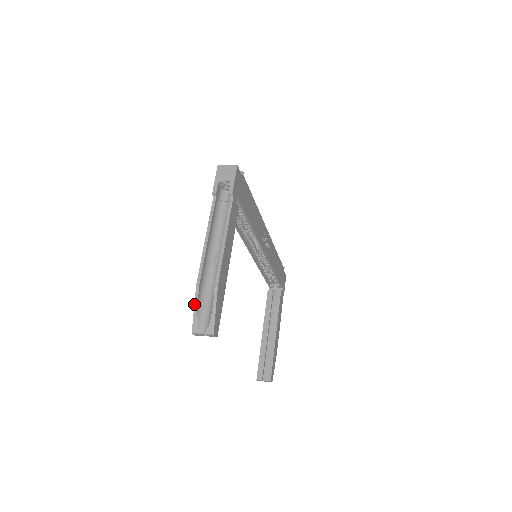
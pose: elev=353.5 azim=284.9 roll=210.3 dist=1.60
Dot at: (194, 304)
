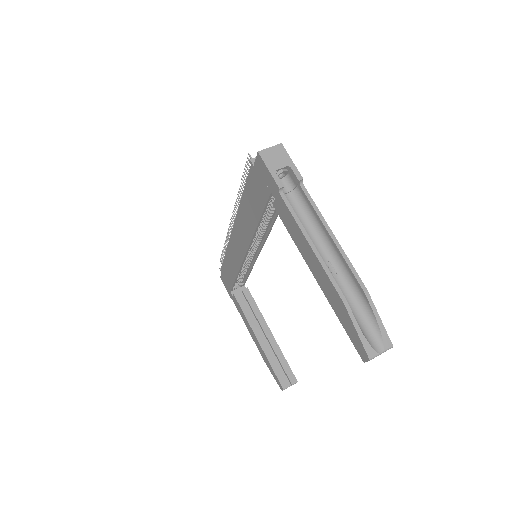
Dot at: (354, 326)
